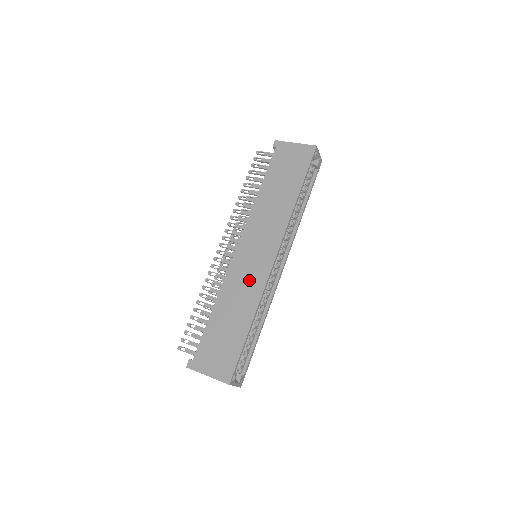
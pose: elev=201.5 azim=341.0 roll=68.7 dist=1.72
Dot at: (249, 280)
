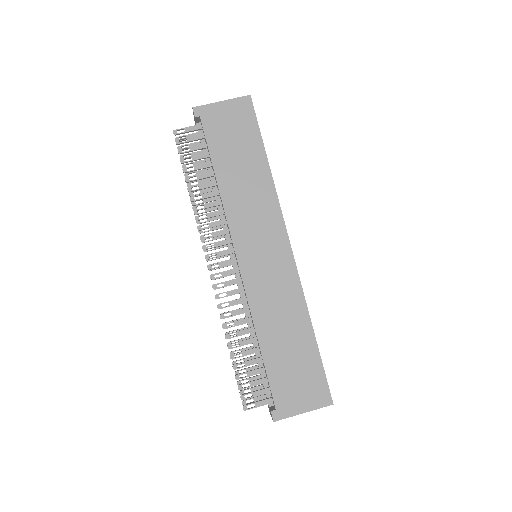
Dot at: (278, 287)
